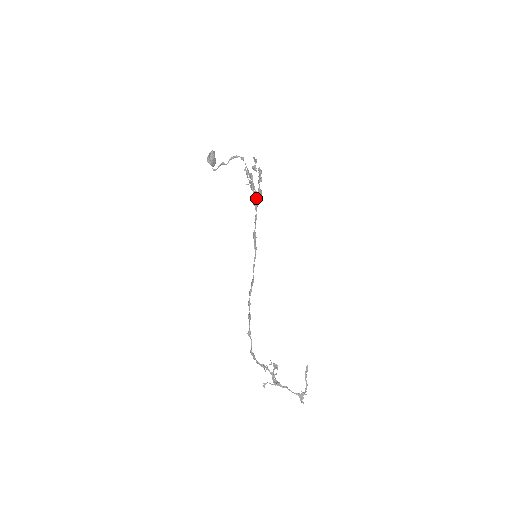
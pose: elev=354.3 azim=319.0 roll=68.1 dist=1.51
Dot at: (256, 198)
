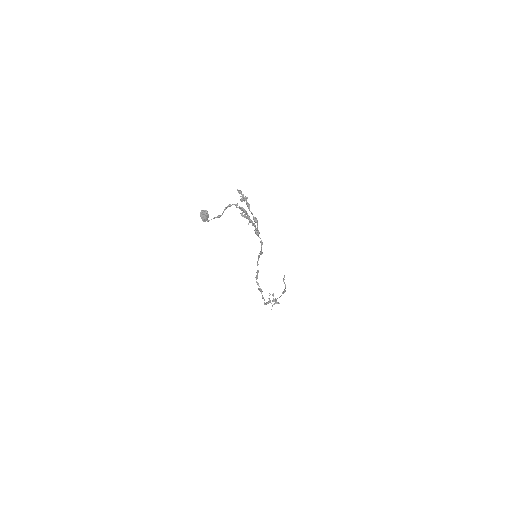
Dot at: (258, 230)
